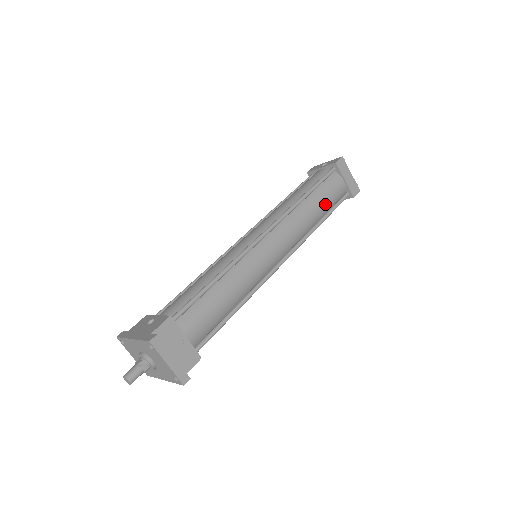
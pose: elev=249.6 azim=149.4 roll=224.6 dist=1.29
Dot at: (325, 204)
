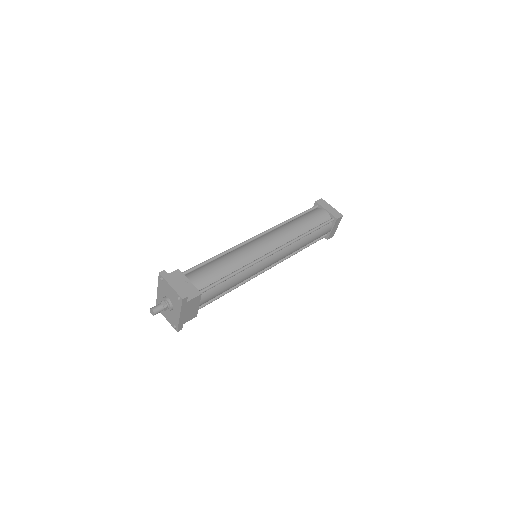
Dot at: (309, 223)
